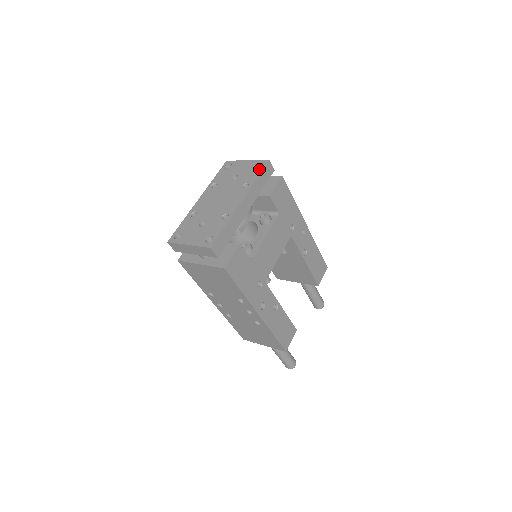
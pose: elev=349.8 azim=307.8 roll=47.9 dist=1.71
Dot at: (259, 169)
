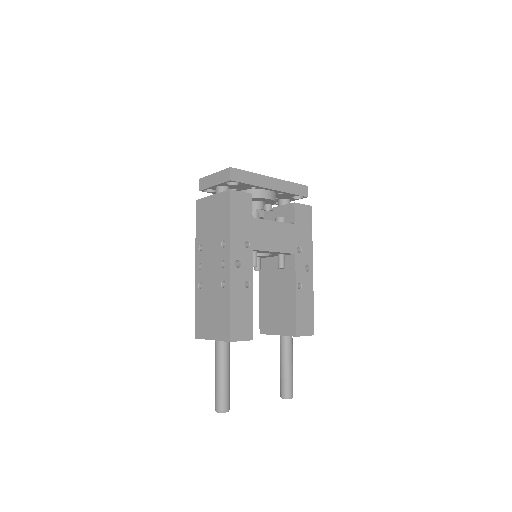
Dot at: occluded
